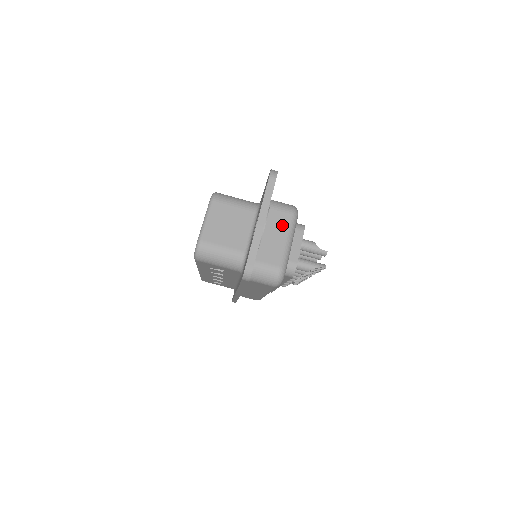
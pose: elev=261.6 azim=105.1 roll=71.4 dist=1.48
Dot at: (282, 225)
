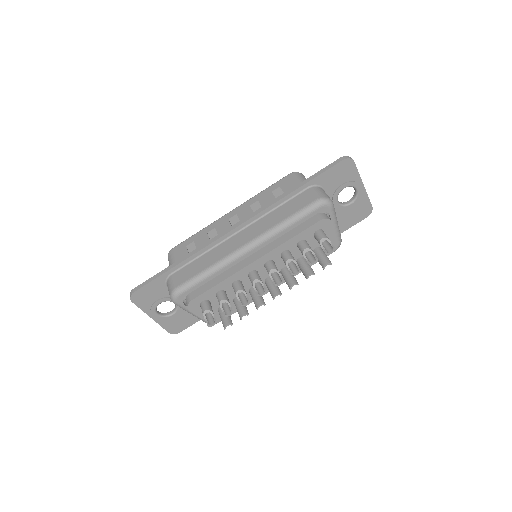
Dot at: occluded
